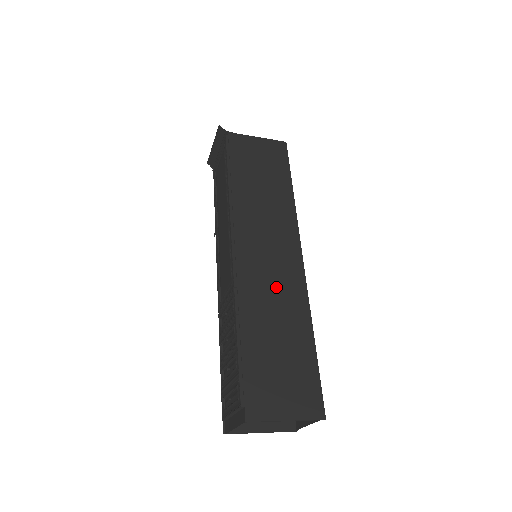
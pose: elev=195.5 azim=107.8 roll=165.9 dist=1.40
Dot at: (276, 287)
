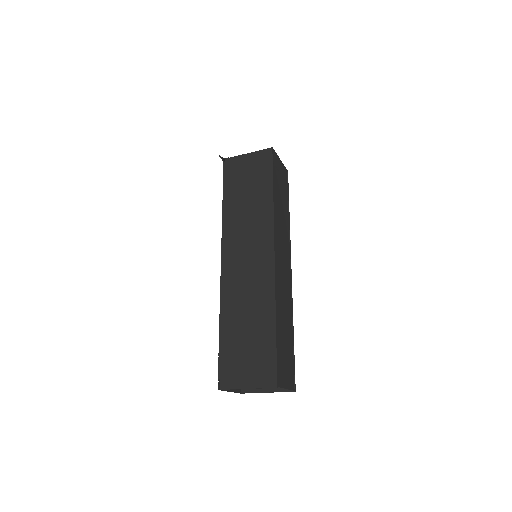
Dot at: (250, 286)
